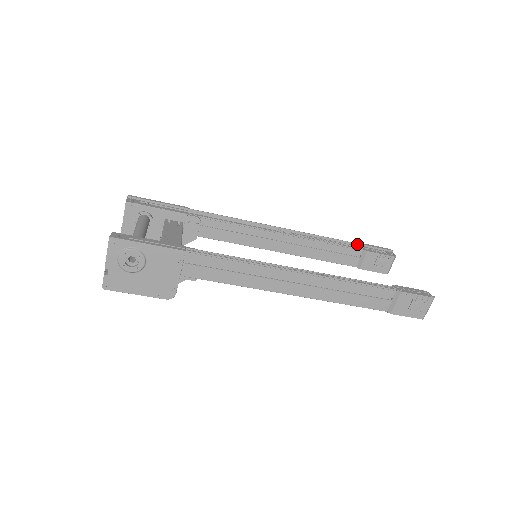
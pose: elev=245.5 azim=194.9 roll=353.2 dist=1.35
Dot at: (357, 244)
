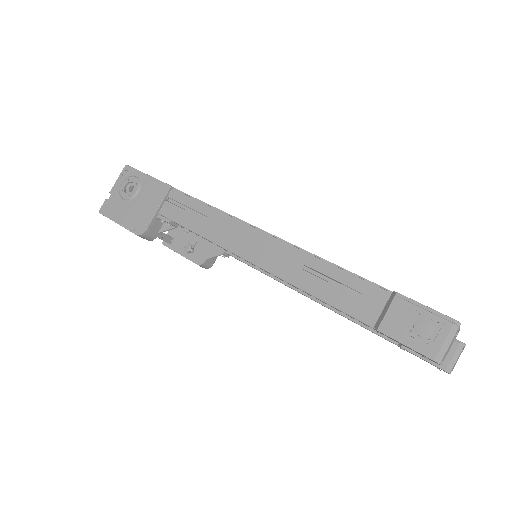
Dot at: occluded
